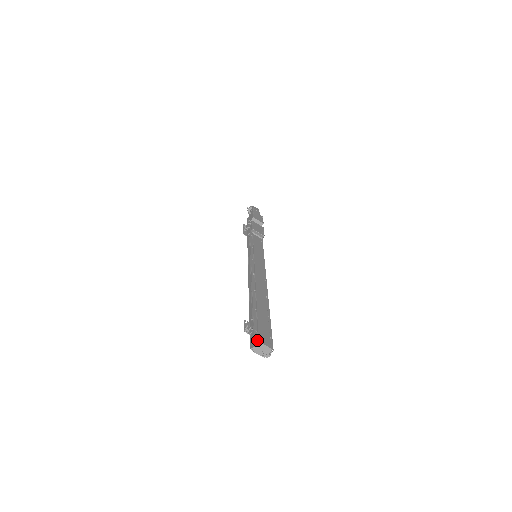
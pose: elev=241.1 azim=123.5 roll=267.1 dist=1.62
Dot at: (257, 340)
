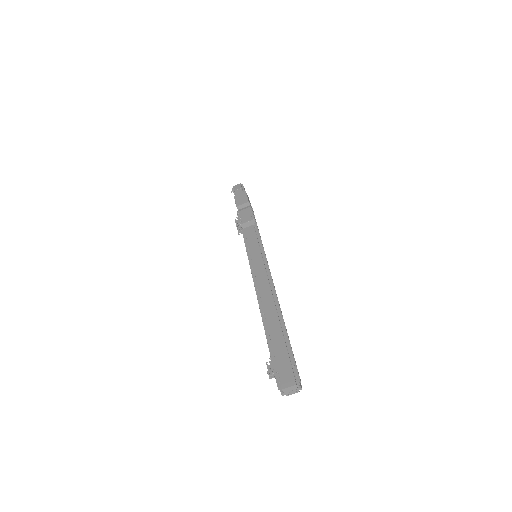
Dot at: (280, 385)
